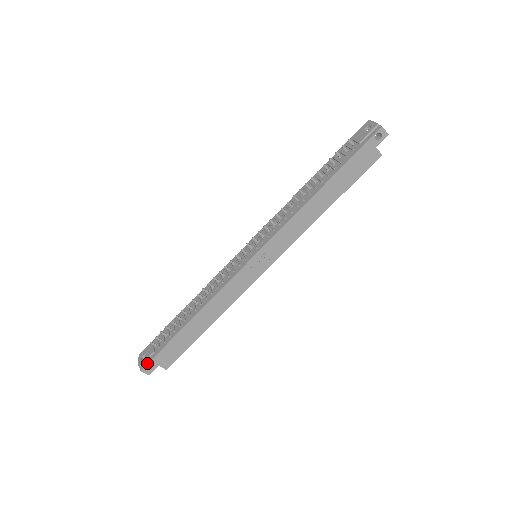
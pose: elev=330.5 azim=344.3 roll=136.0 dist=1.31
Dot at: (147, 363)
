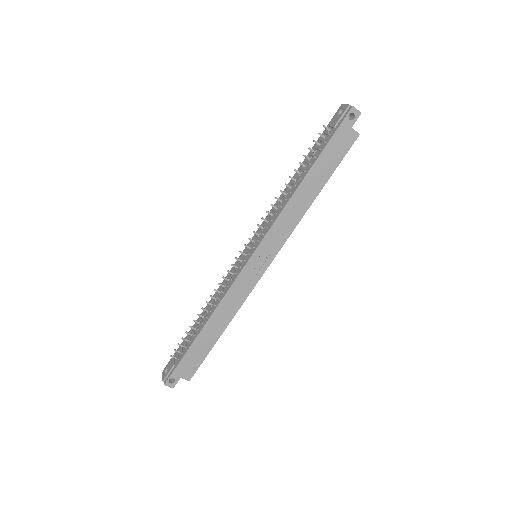
Dot at: (169, 376)
